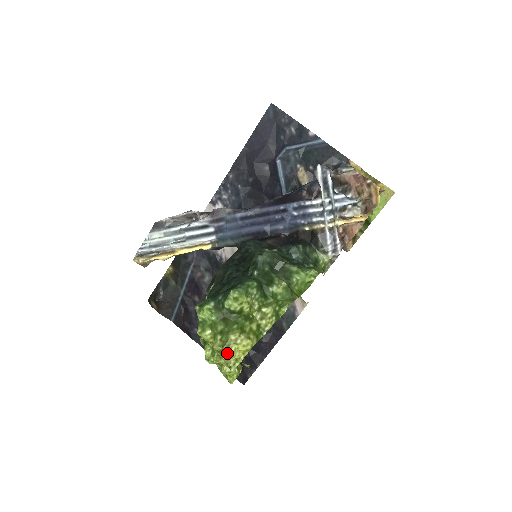
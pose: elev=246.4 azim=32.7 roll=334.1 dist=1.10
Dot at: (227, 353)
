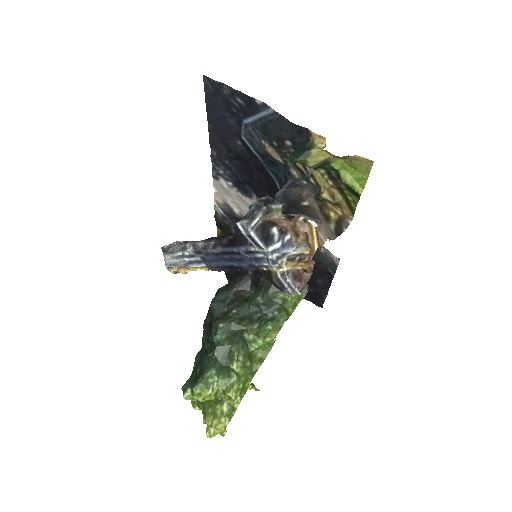
Dot at: (208, 435)
